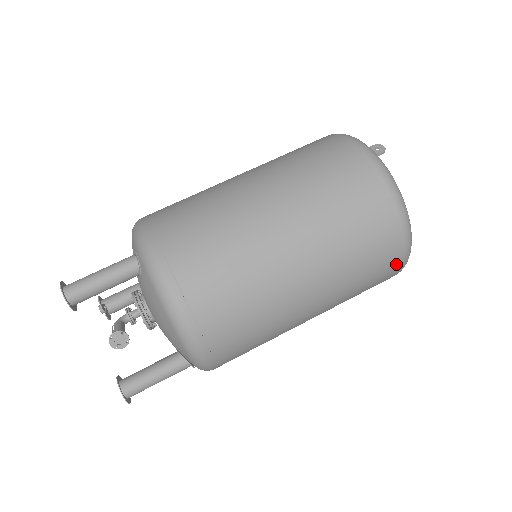
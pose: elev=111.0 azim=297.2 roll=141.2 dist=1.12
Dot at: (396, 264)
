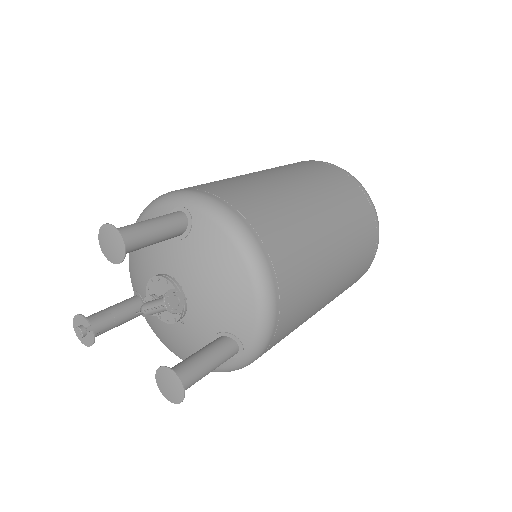
Dot at: (374, 250)
